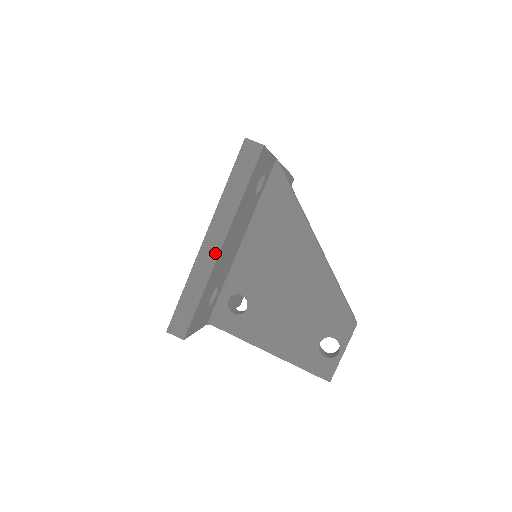
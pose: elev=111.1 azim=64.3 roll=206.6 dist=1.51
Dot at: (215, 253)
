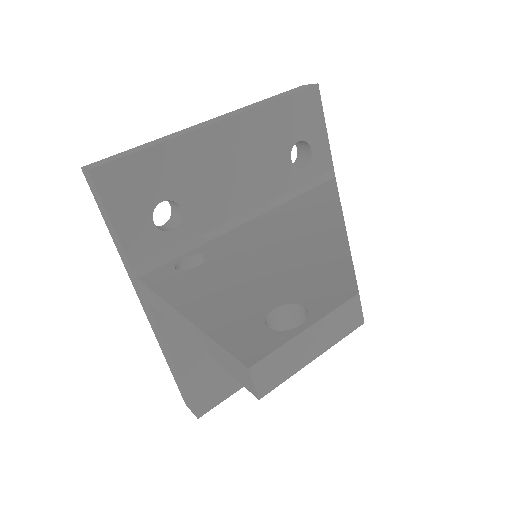
Dot at: (205, 125)
